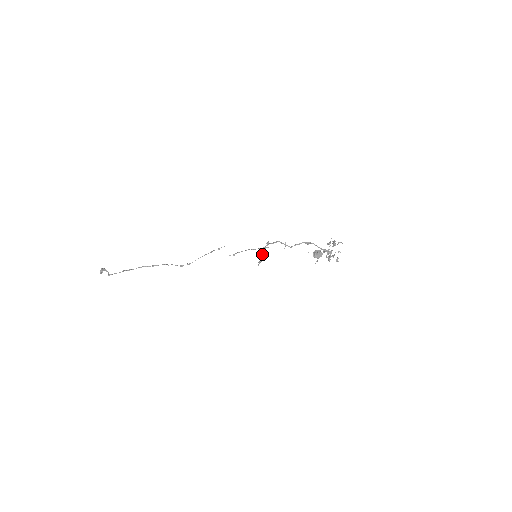
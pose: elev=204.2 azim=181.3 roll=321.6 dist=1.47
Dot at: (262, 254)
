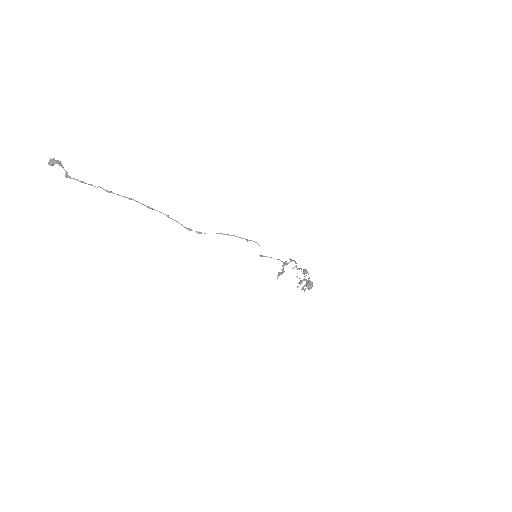
Dot at: (283, 268)
